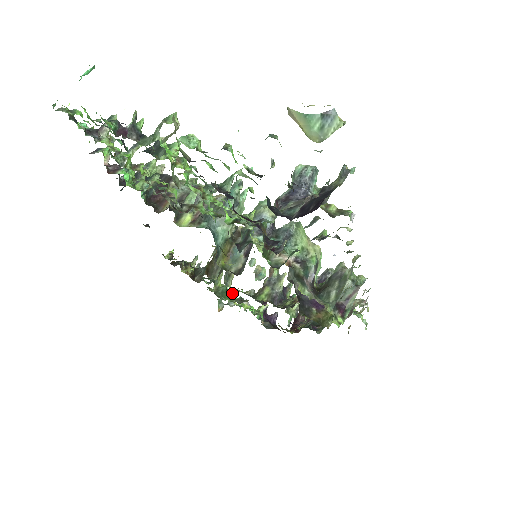
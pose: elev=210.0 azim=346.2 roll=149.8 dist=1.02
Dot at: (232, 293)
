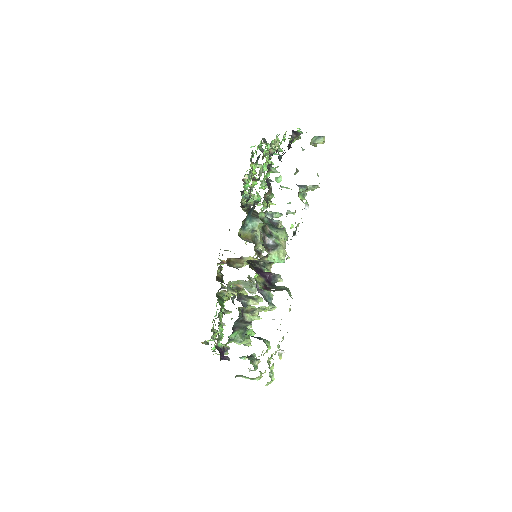
Dot at: occluded
